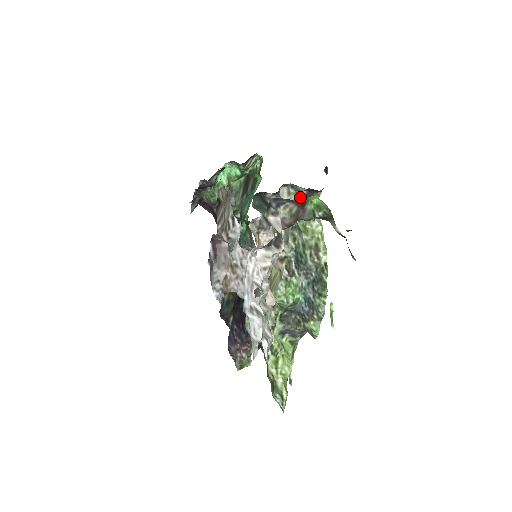
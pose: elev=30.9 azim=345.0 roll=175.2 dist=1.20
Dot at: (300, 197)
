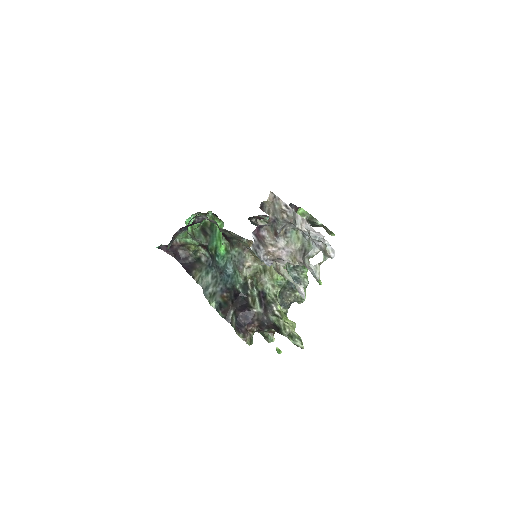
Dot at: occluded
